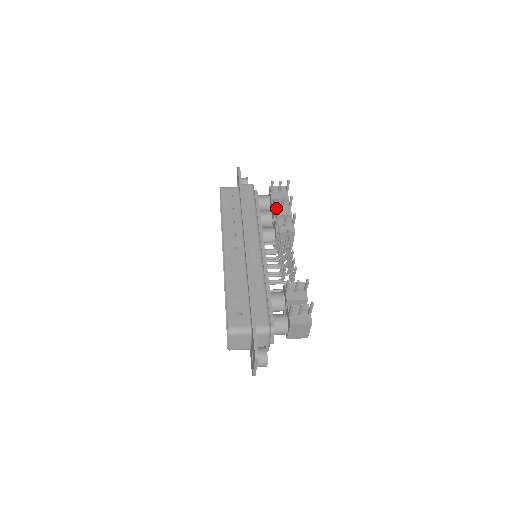
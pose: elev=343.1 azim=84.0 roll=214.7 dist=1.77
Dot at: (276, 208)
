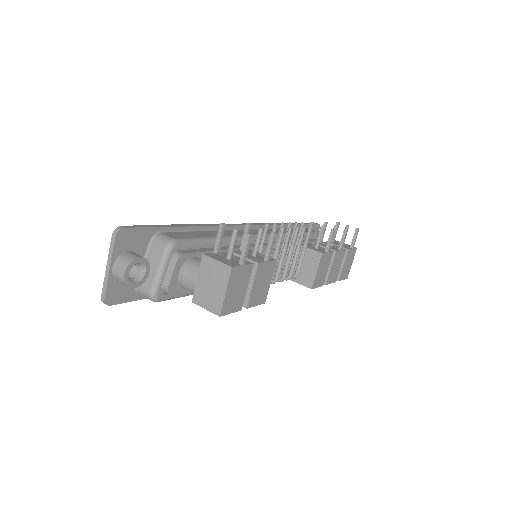
Dot at: (323, 243)
